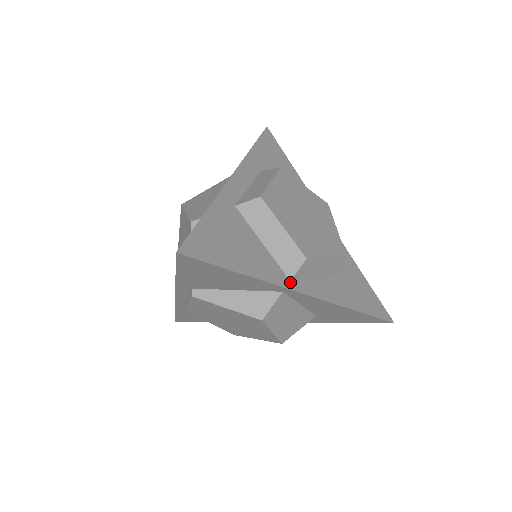
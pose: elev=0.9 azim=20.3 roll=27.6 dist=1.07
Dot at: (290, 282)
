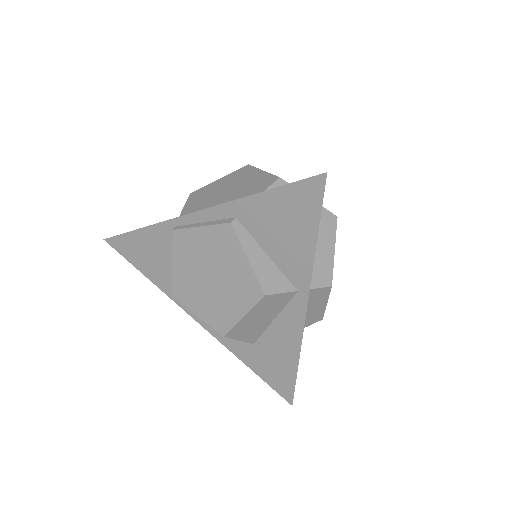
Dot at: occluded
